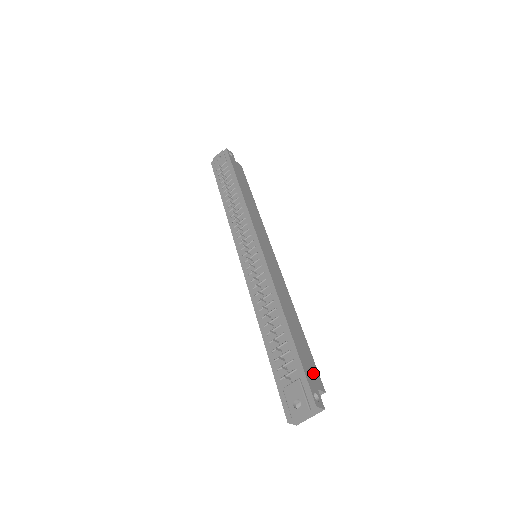
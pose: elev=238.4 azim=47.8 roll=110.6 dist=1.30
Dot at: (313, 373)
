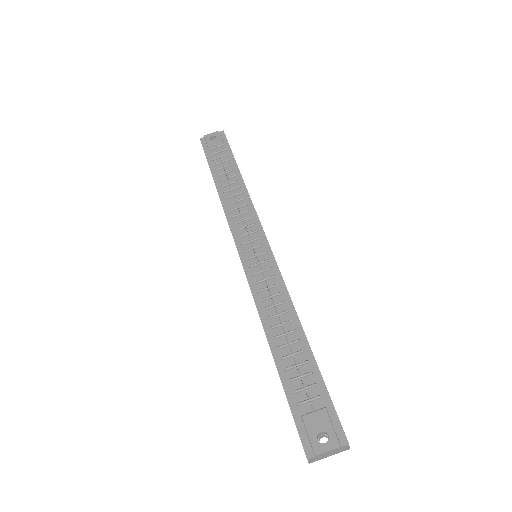
Dot at: occluded
